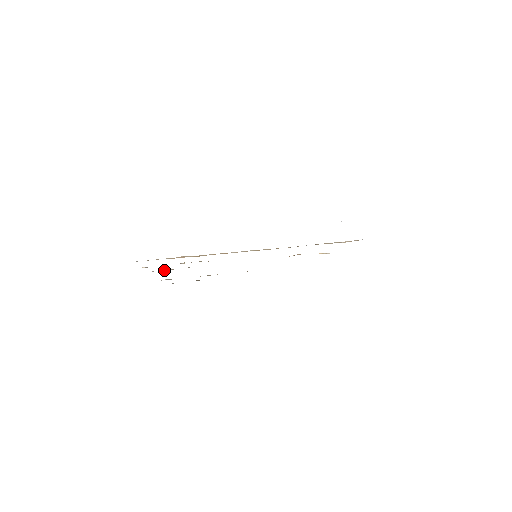
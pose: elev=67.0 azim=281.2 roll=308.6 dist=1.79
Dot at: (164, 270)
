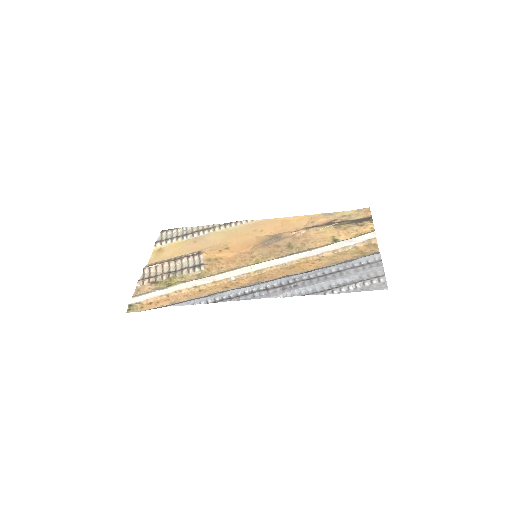
Dot at: (157, 265)
